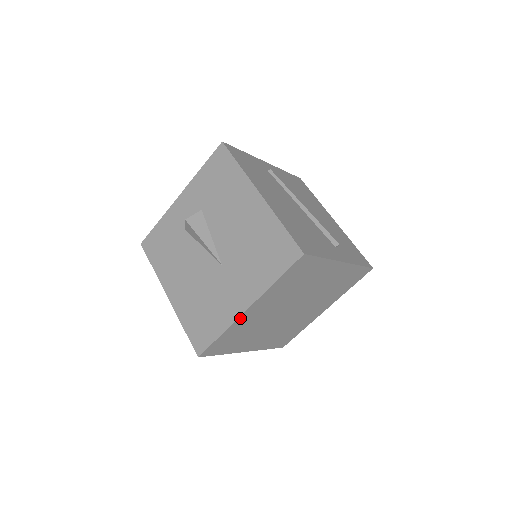
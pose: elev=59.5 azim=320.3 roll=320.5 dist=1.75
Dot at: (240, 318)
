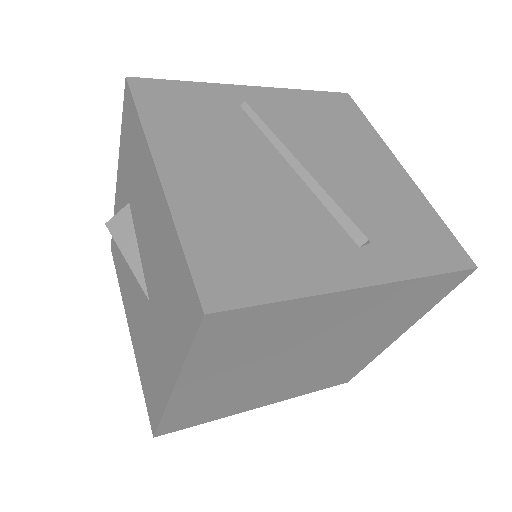
Dot at: (174, 399)
